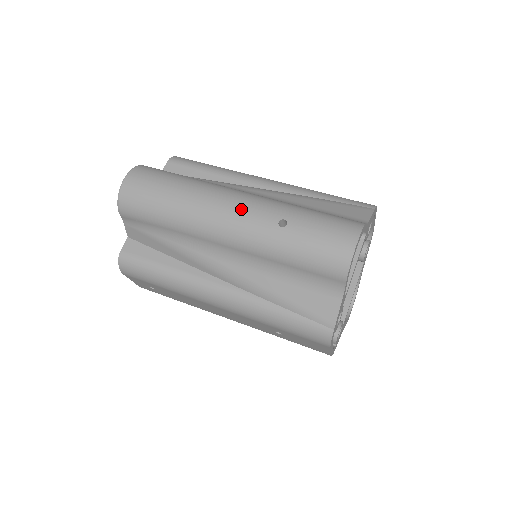
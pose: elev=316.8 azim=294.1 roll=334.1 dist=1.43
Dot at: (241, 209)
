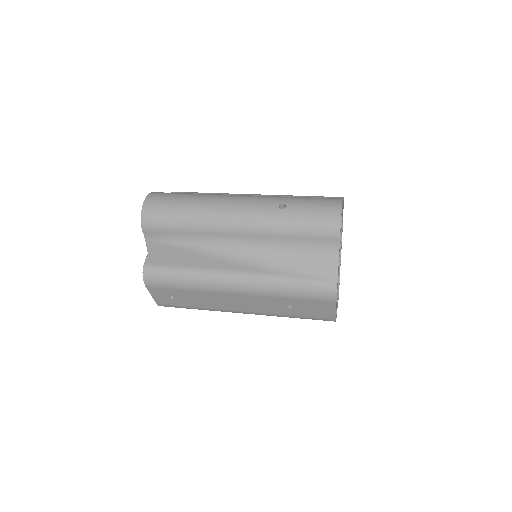
Dot at: (247, 203)
